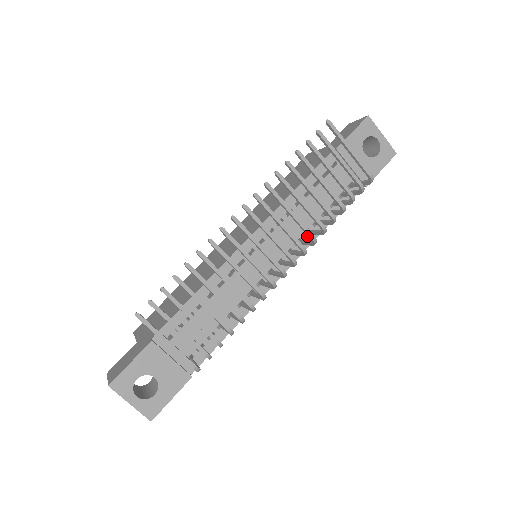
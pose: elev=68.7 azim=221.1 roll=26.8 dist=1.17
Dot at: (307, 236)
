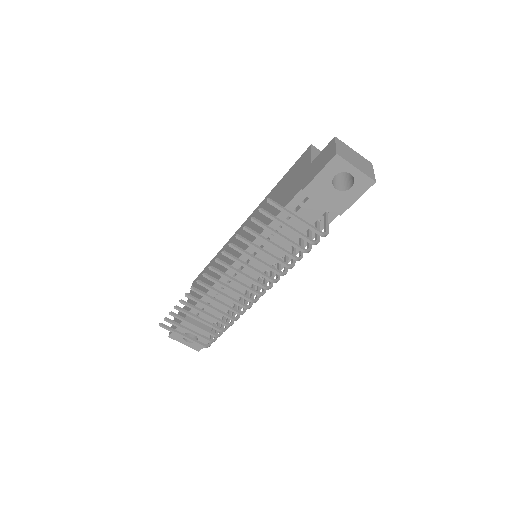
Dot at: occluded
